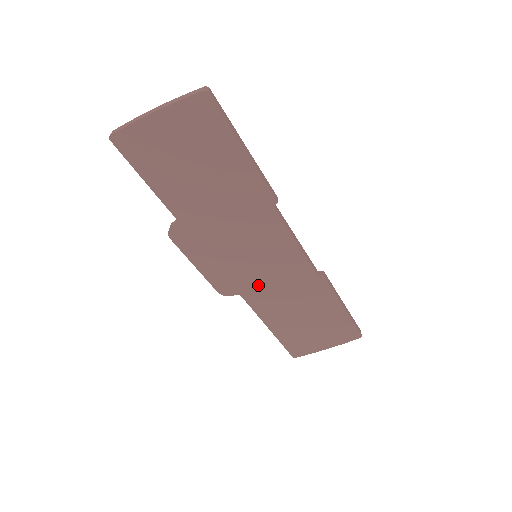
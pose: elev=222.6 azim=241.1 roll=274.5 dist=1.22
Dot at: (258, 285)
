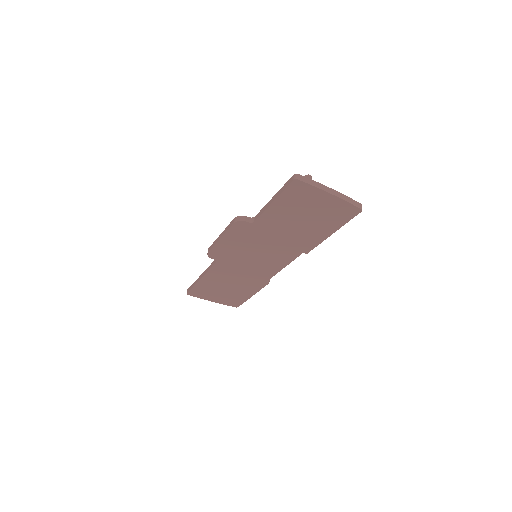
Dot at: (234, 265)
